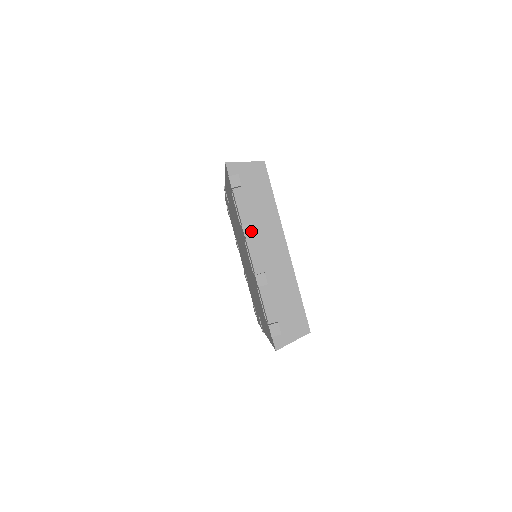
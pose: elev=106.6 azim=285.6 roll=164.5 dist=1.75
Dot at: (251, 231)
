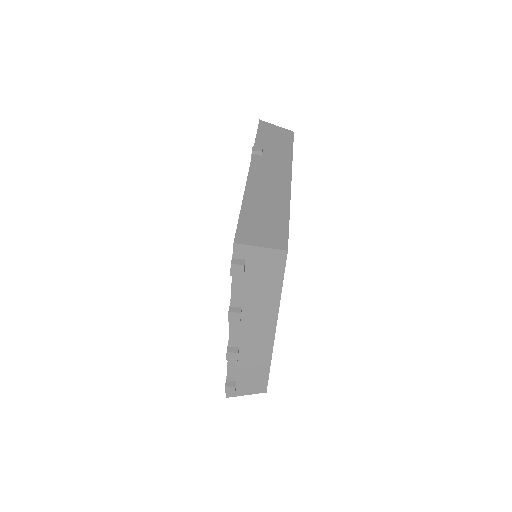
Dot at: (237, 319)
